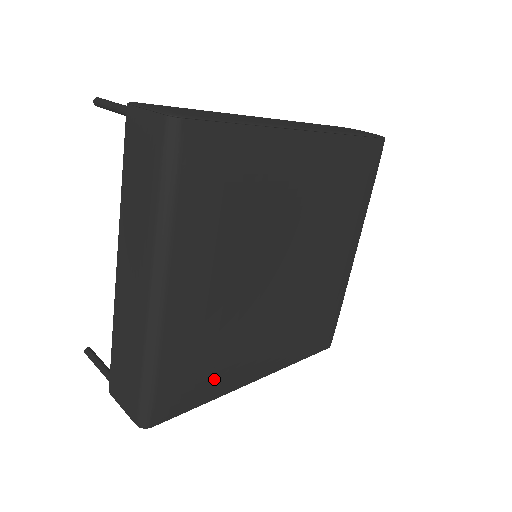
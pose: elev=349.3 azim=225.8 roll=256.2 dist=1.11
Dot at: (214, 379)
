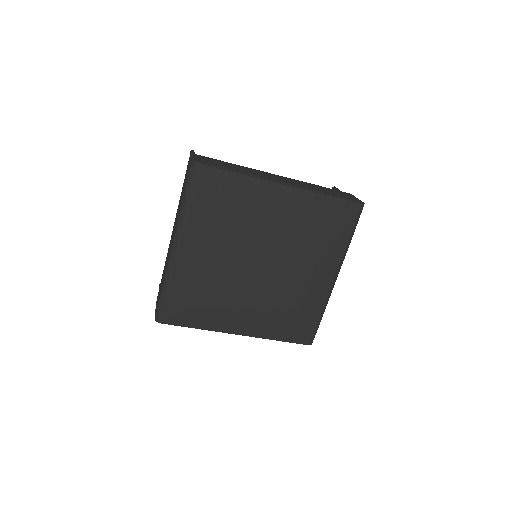
Dot at: (204, 315)
